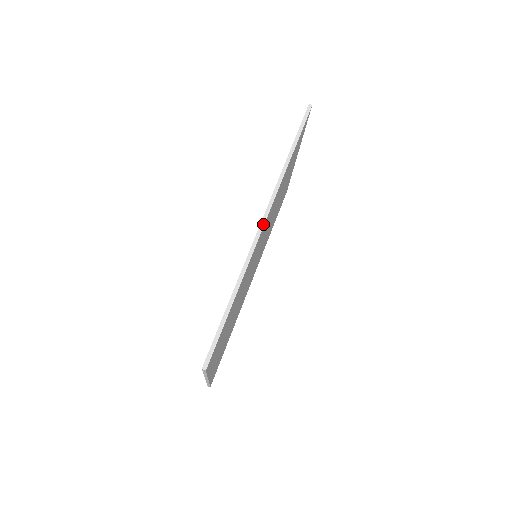
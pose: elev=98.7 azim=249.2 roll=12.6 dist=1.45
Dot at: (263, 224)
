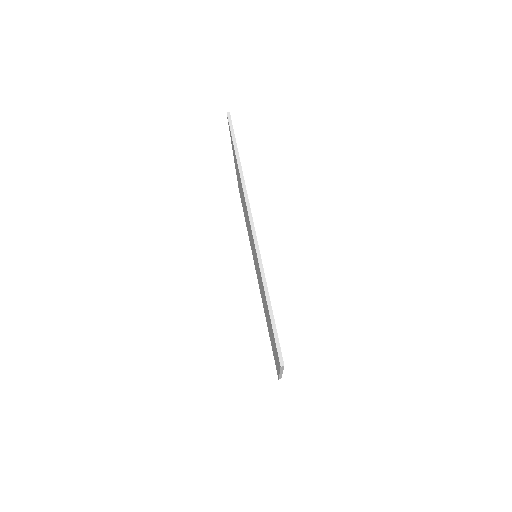
Dot at: (254, 229)
